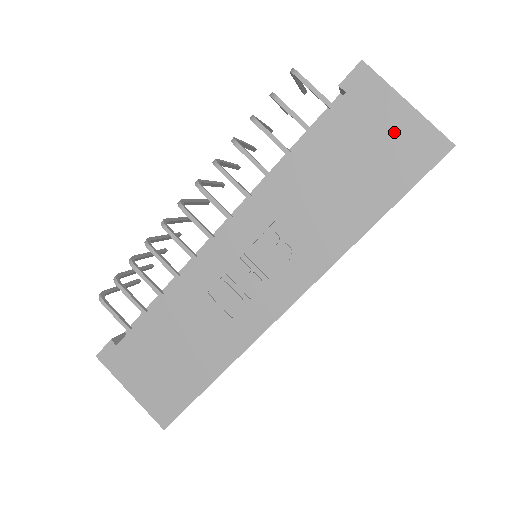
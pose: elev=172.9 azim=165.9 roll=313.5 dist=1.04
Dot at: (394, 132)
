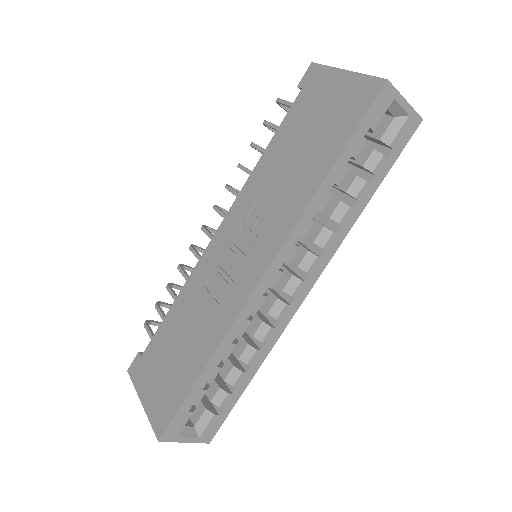
Dot at: (337, 96)
